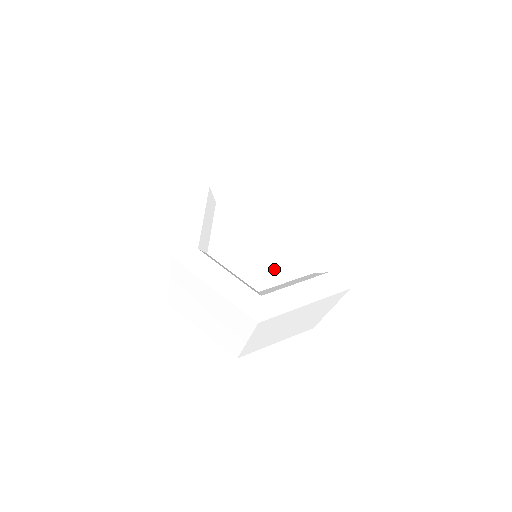
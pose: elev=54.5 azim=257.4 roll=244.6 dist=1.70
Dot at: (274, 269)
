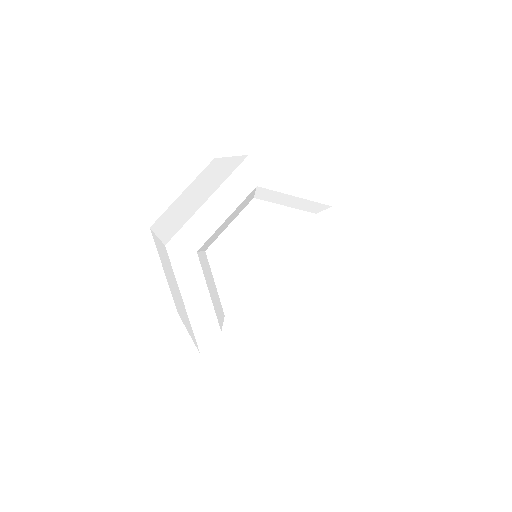
Dot at: (255, 302)
